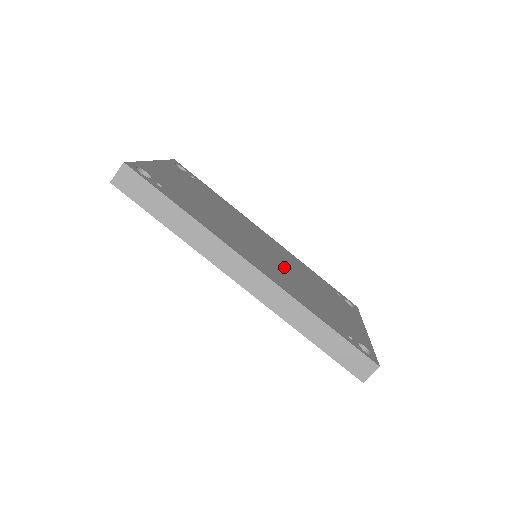
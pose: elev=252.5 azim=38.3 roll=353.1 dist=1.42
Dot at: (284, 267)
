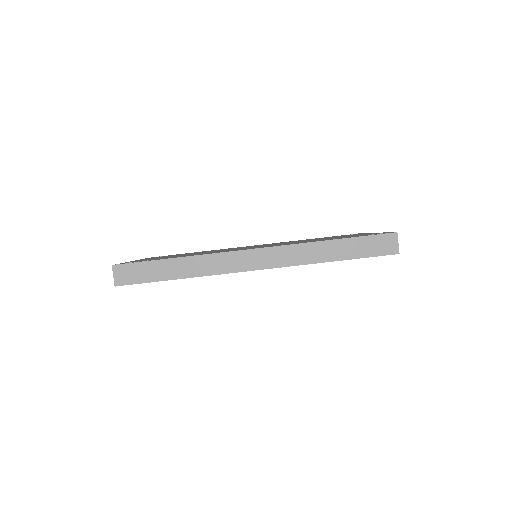
Dot at: occluded
